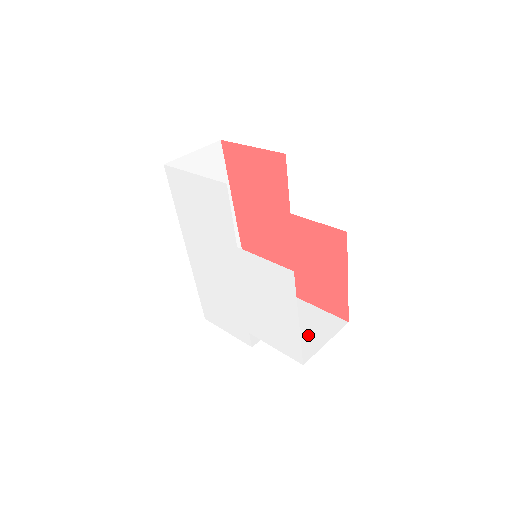
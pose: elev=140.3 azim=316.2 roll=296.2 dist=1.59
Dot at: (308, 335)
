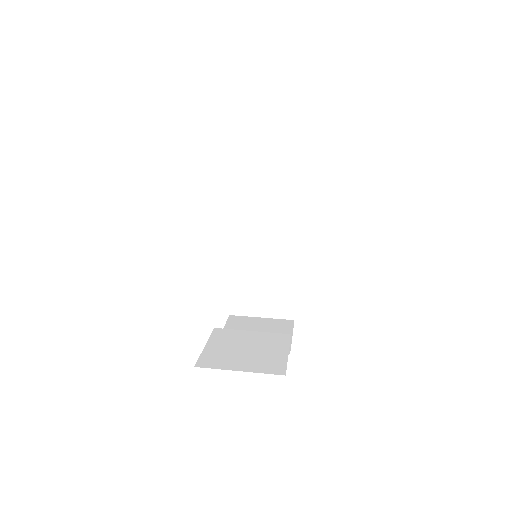
Dot at: (240, 357)
